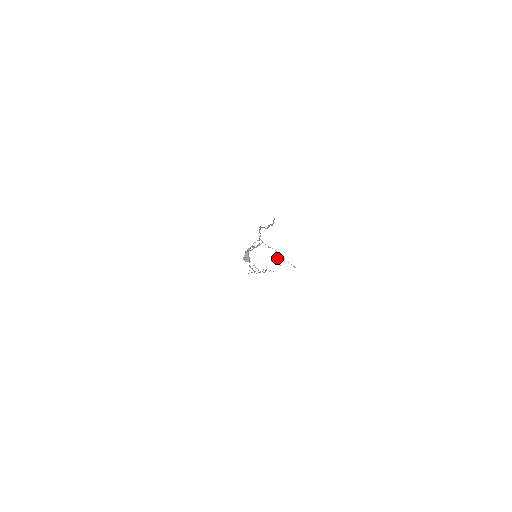
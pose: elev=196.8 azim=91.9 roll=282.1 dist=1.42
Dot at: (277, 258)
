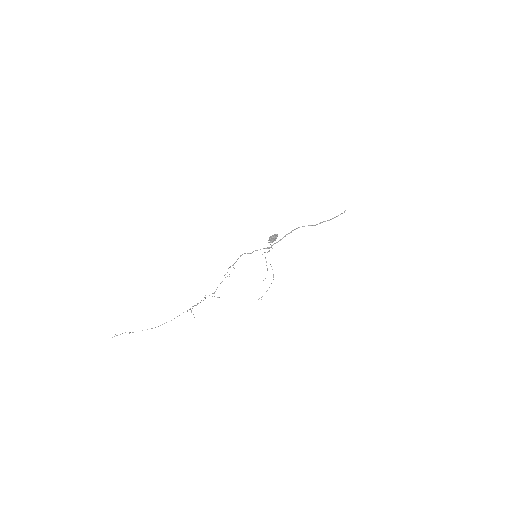
Dot at: occluded
